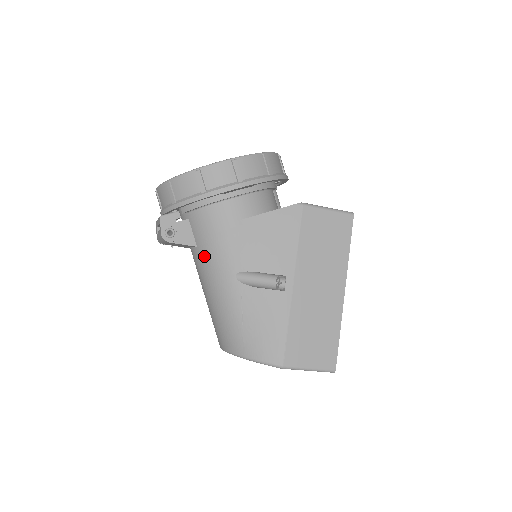
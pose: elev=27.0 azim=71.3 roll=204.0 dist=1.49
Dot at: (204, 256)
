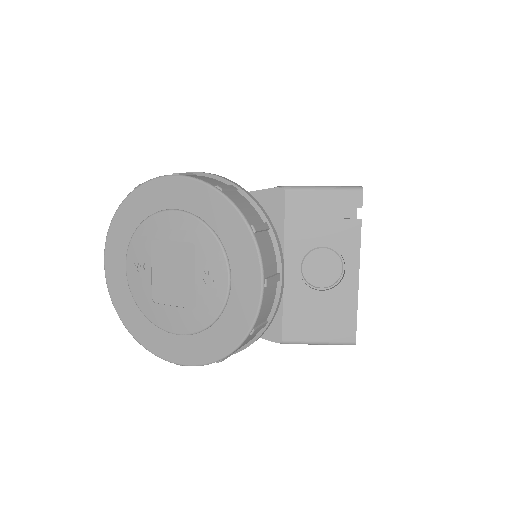
Dot at: occluded
